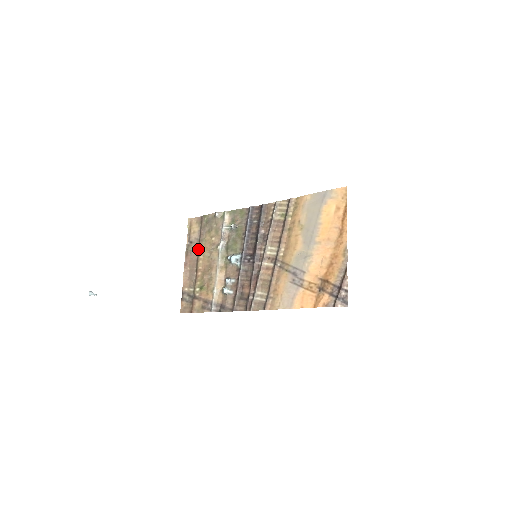
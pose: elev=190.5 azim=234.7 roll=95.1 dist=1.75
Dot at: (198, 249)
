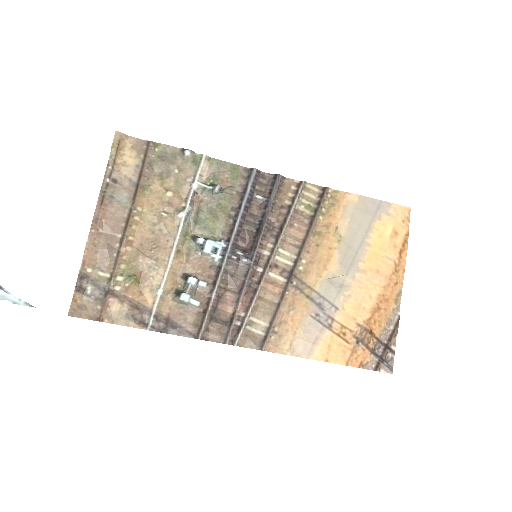
Dot at: (132, 201)
